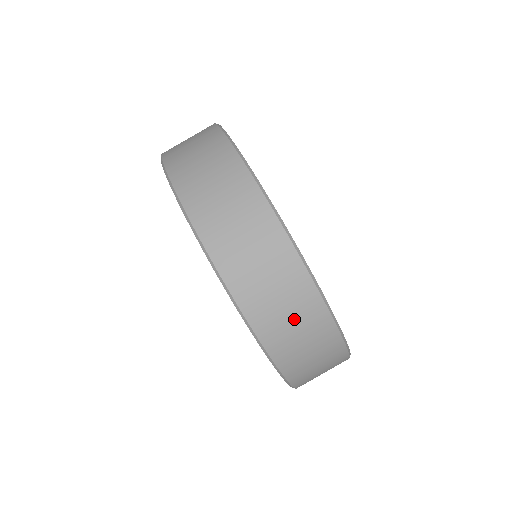
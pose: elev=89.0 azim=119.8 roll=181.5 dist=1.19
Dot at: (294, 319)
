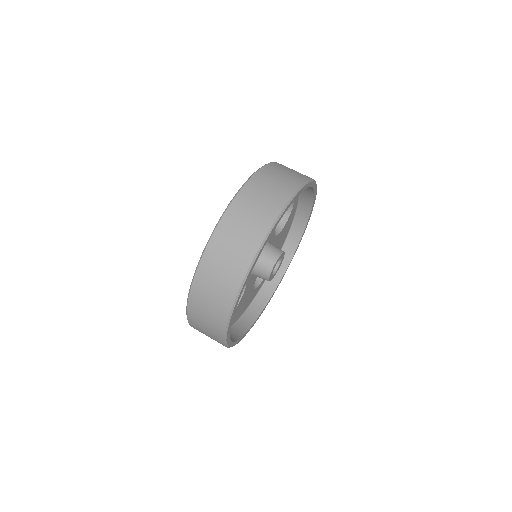
Dot at: (229, 258)
